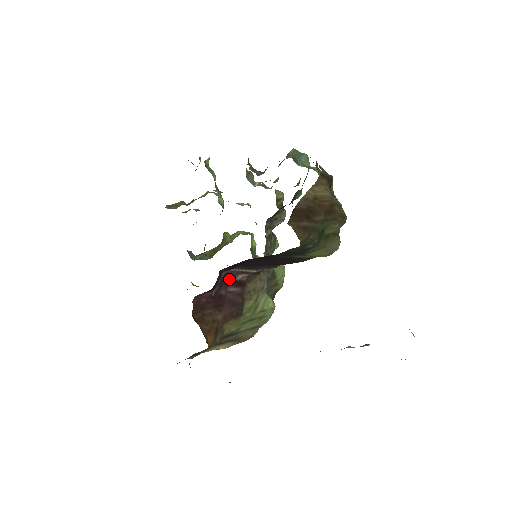
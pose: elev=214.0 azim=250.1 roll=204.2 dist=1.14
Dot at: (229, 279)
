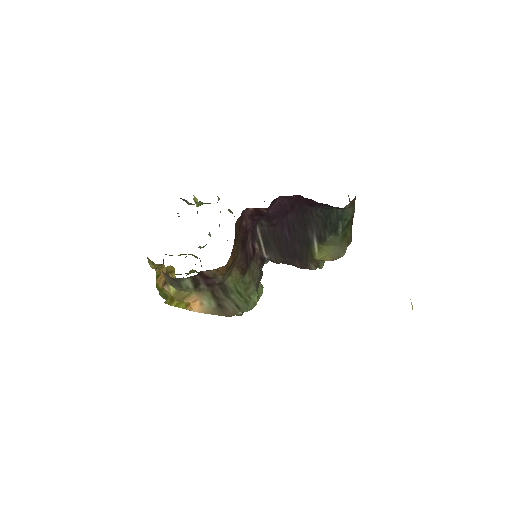
Dot at: (254, 235)
